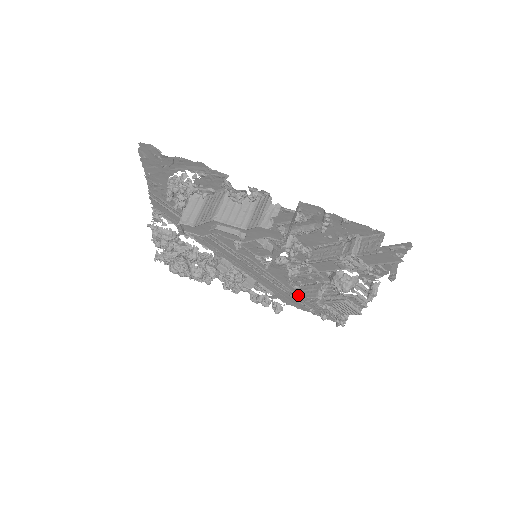
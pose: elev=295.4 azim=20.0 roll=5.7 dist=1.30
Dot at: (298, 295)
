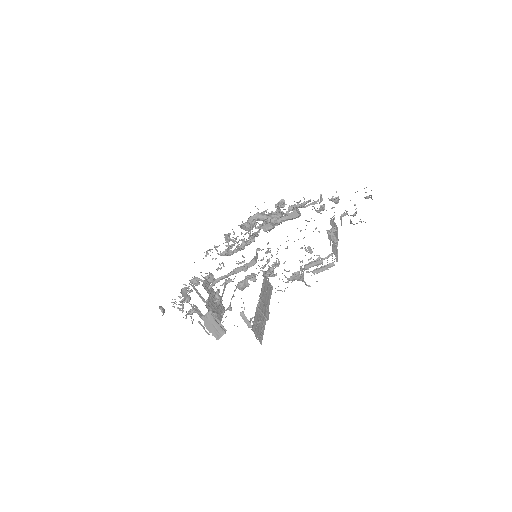
Dot at: occluded
